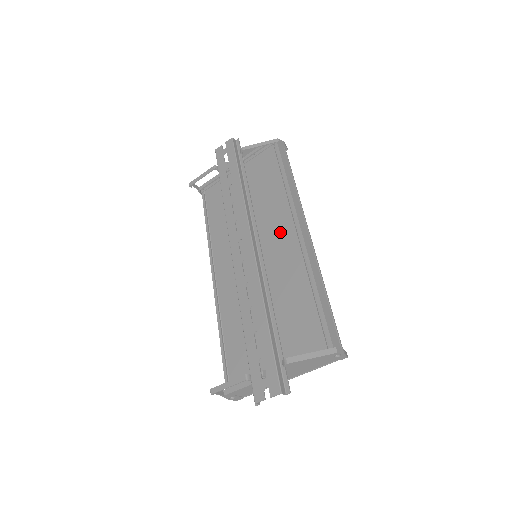
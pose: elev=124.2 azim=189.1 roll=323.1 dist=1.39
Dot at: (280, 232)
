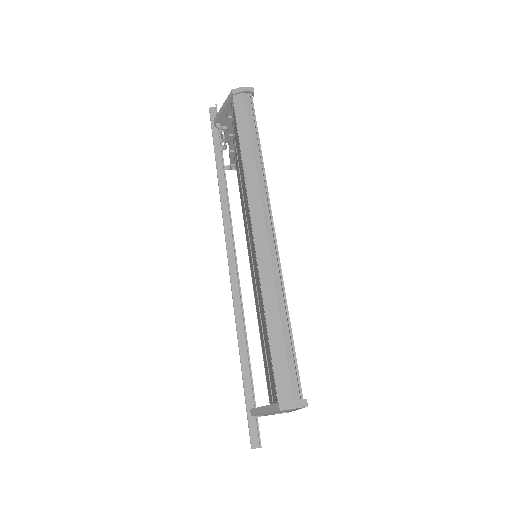
Dot at: (250, 231)
